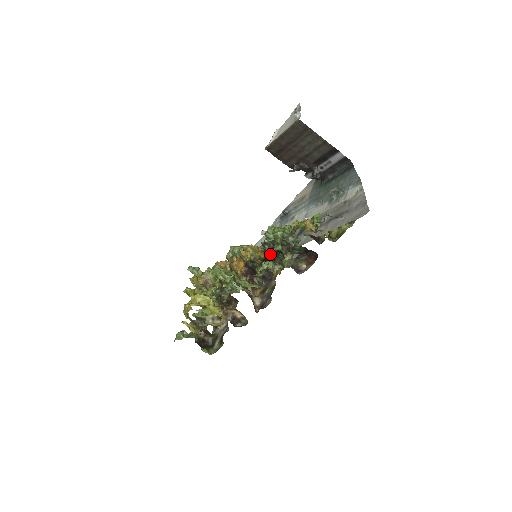
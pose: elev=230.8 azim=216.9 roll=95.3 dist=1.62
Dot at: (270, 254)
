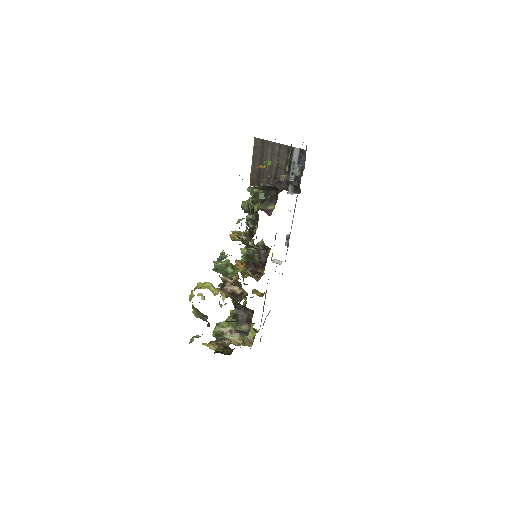
Dot at: (254, 228)
